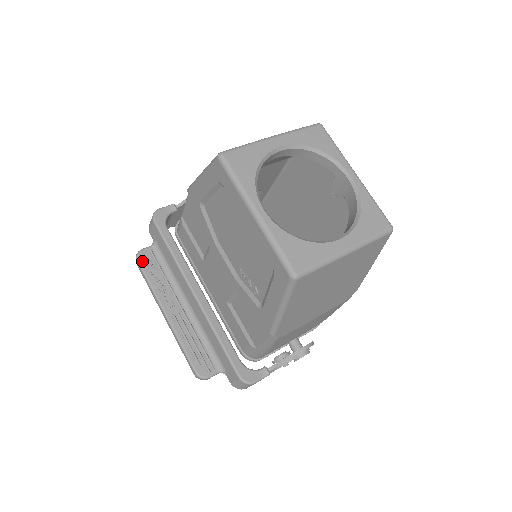
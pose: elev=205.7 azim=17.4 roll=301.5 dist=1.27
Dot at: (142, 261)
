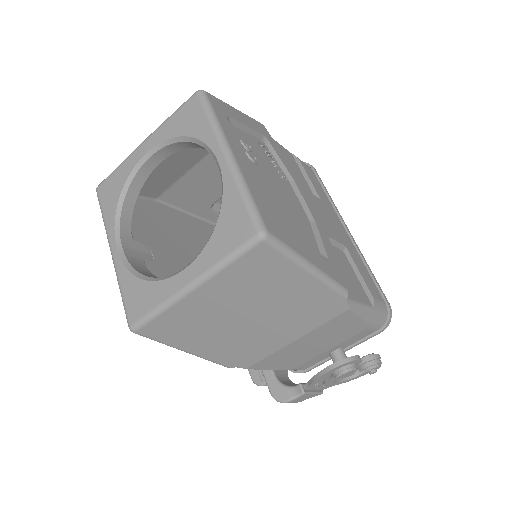
Dot at: occluded
